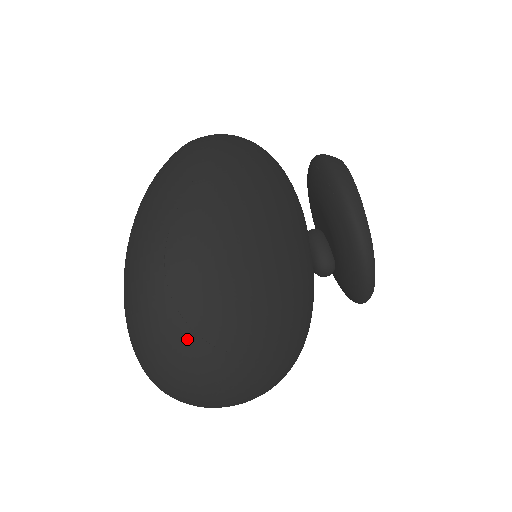
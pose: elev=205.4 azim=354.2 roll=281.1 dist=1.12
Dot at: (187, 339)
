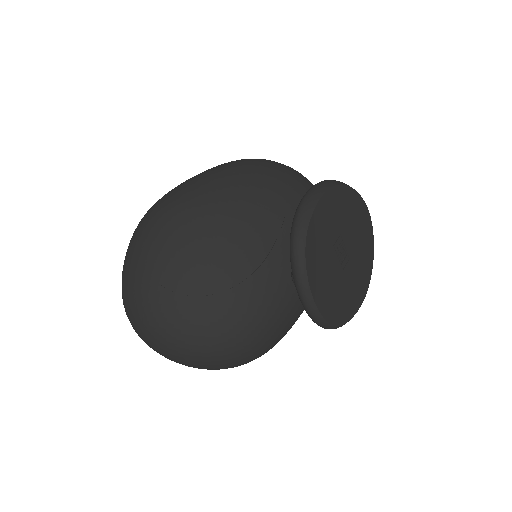
Dot at: (137, 259)
